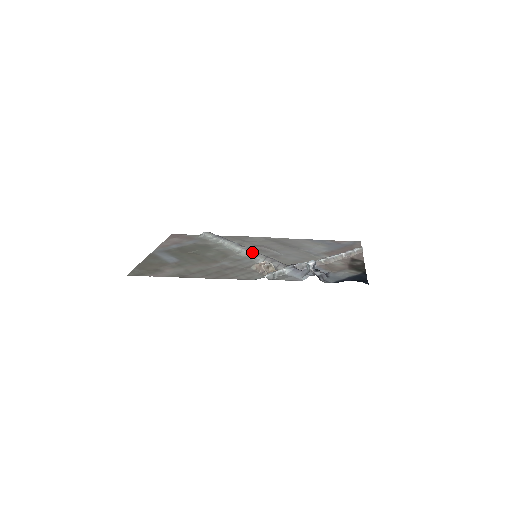
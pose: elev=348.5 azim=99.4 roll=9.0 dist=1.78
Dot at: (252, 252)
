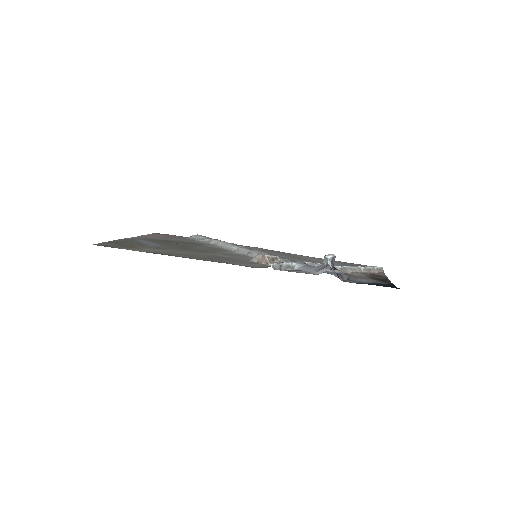
Dot at: (252, 250)
